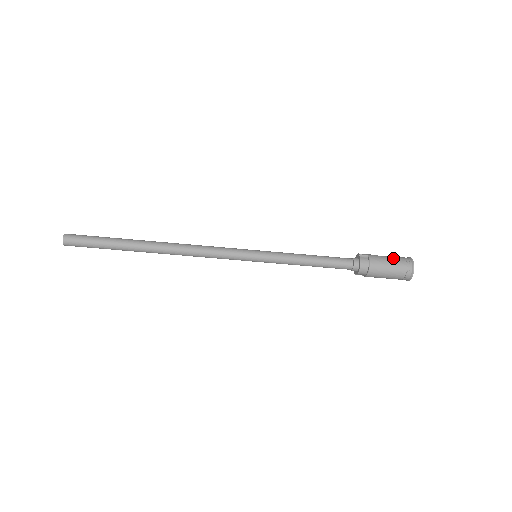
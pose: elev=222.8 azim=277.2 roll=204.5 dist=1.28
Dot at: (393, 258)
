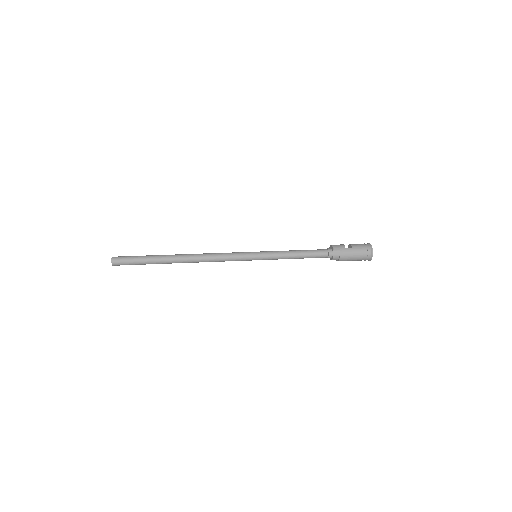
Dot at: (358, 250)
